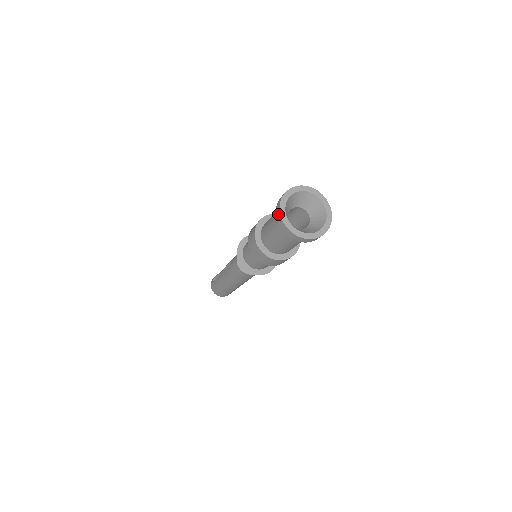
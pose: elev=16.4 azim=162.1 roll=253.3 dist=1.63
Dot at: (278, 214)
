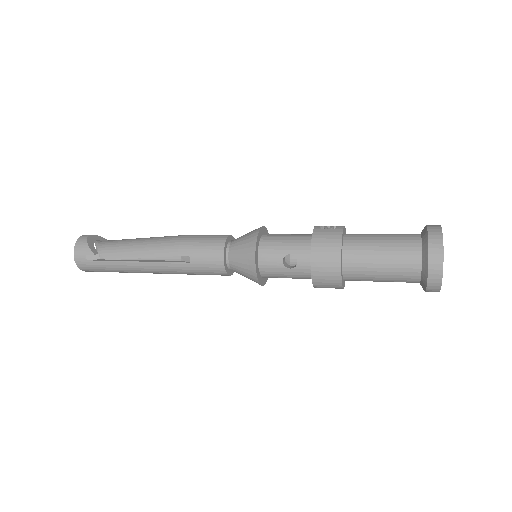
Dot at: (437, 281)
